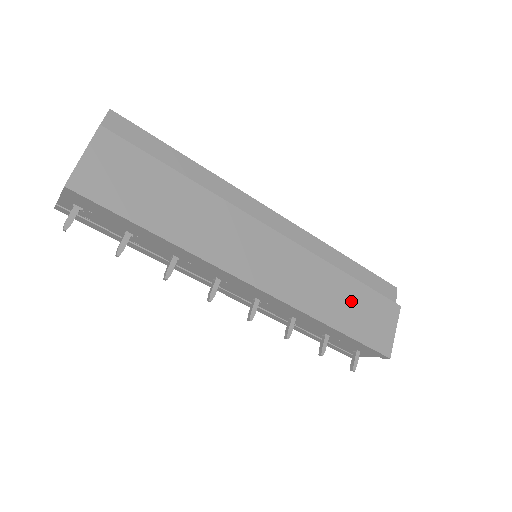
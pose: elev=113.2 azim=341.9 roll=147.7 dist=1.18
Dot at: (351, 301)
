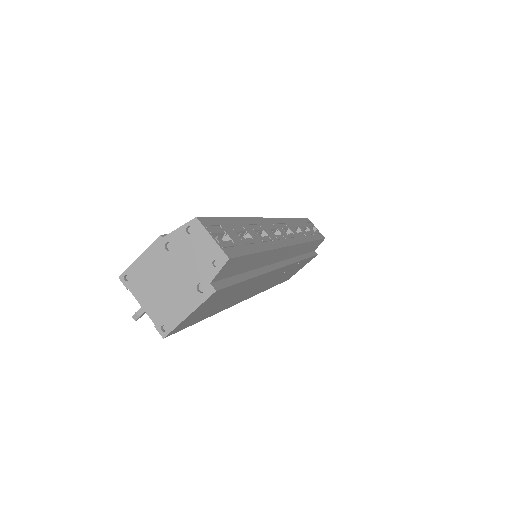
Dot at: (293, 270)
